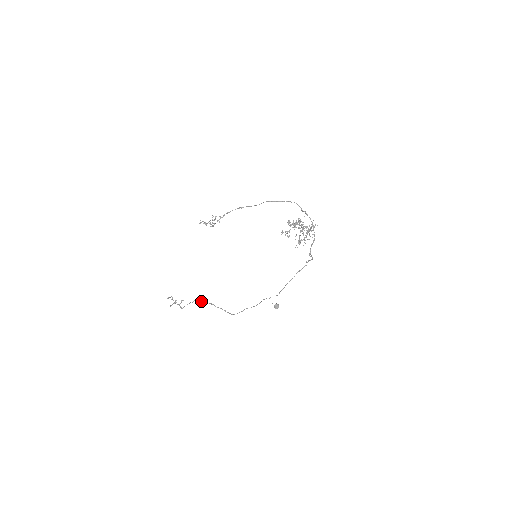
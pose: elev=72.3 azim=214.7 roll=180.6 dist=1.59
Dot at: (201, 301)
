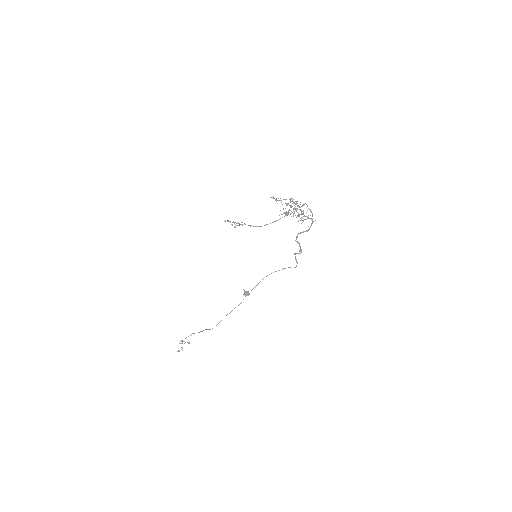
Dot at: (200, 331)
